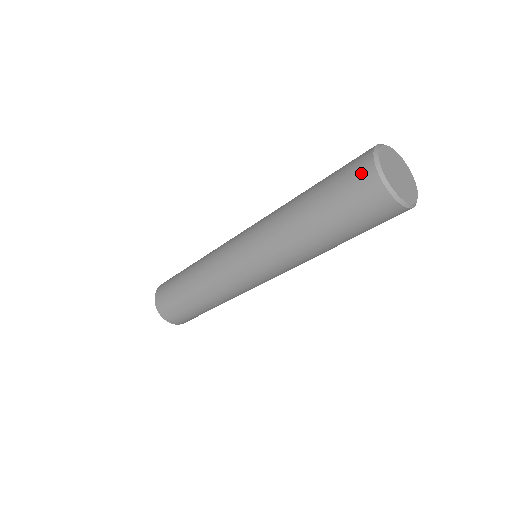
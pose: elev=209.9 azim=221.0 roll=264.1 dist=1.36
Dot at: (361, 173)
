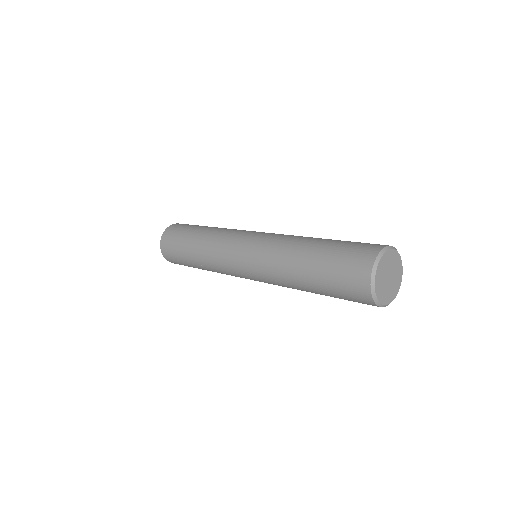
Dot at: (359, 269)
